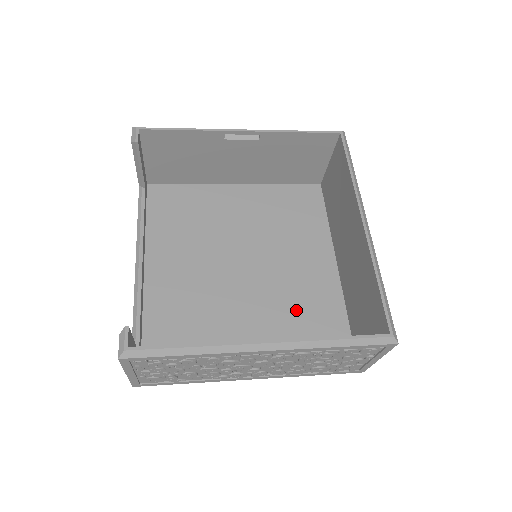
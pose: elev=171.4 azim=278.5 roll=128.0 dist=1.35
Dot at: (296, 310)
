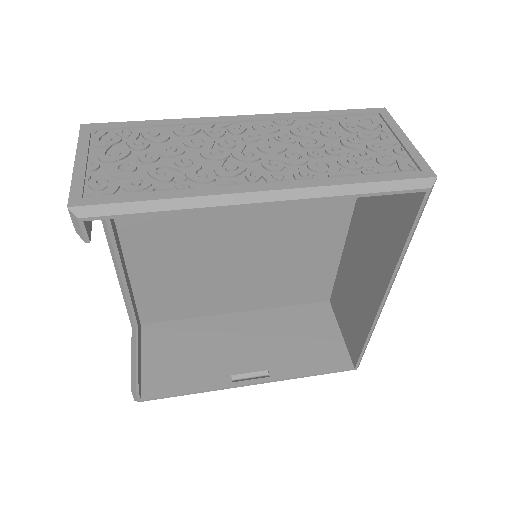
Dot at: (288, 272)
